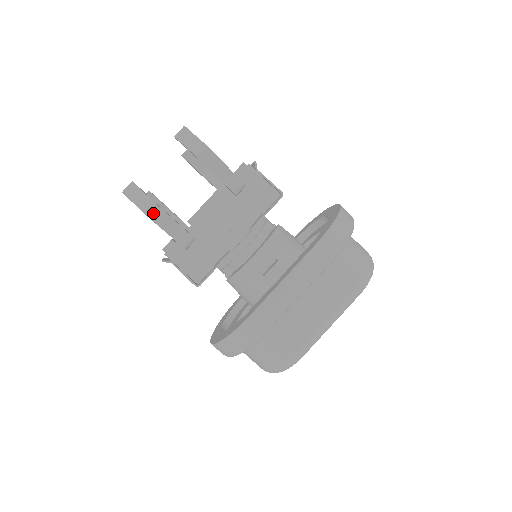
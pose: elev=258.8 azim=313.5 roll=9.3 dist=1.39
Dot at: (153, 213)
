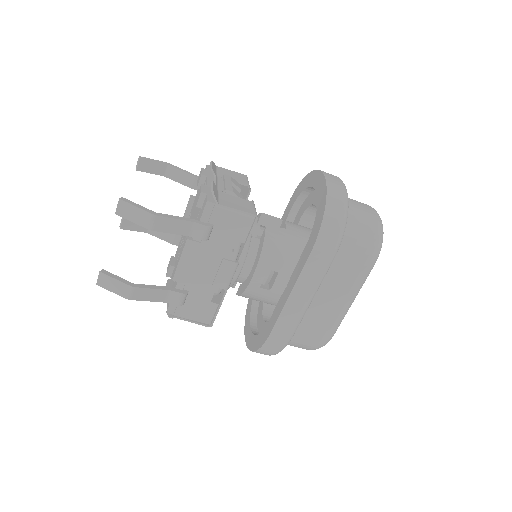
Dot at: (135, 295)
